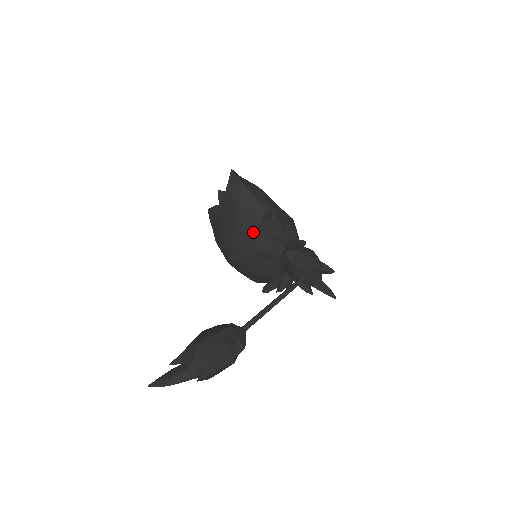
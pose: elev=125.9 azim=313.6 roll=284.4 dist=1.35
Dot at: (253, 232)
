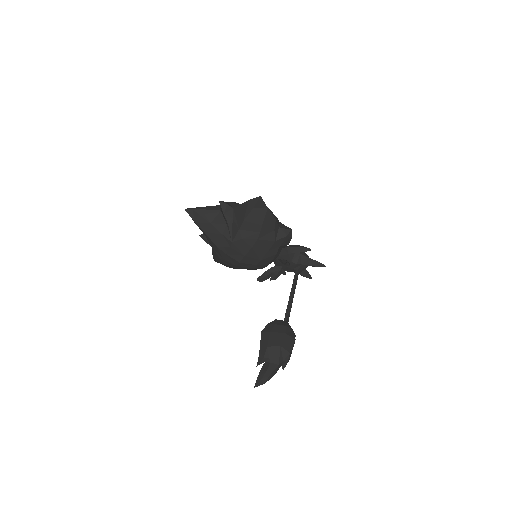
Dot at: (271, 244)
